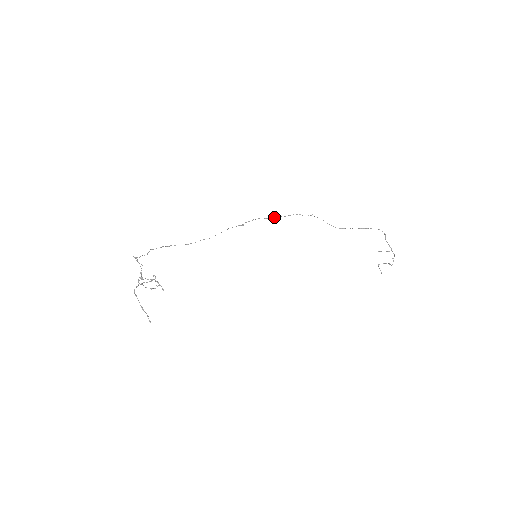
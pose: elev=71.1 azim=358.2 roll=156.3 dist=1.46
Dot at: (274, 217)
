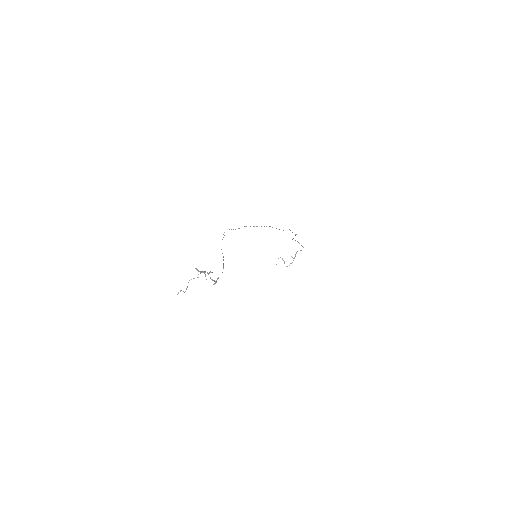
Dot at: (283, 230)
